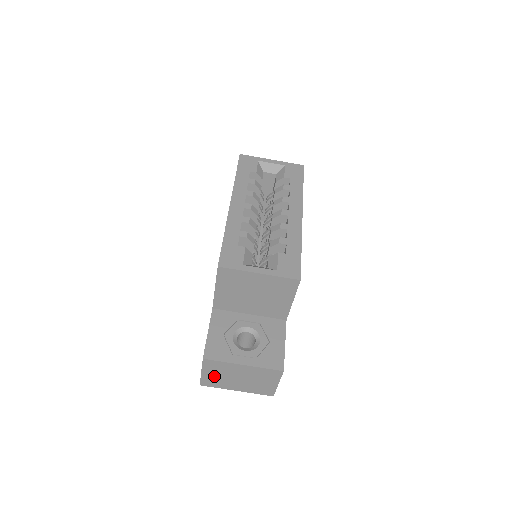
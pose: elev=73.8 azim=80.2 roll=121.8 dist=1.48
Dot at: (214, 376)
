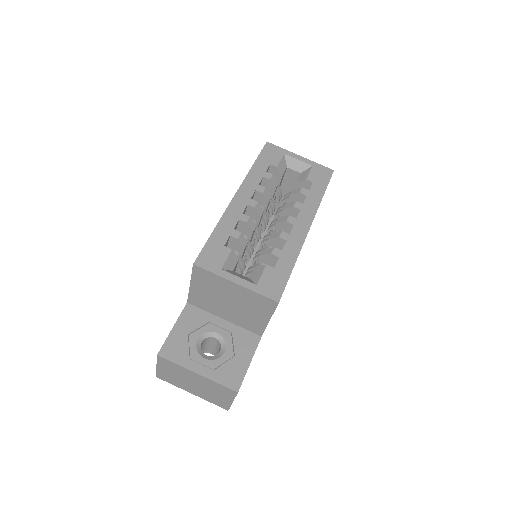
Dot at: (169, 374)
